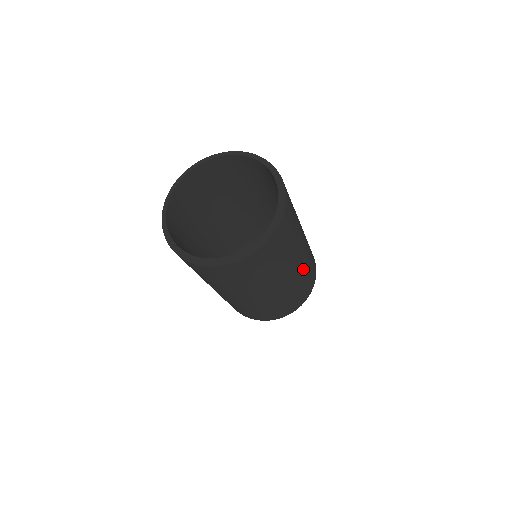
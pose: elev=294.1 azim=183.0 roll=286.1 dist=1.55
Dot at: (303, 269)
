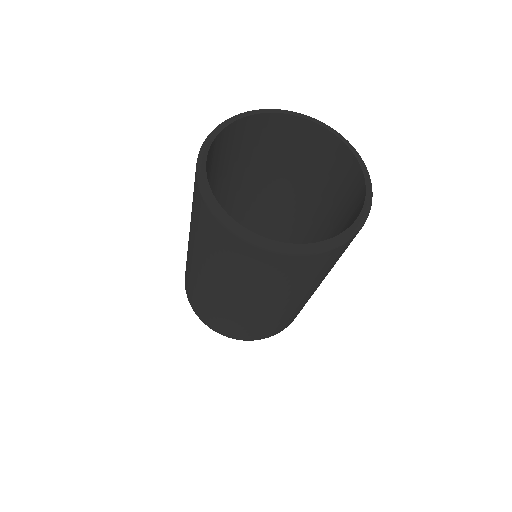
Dot at: occluded
